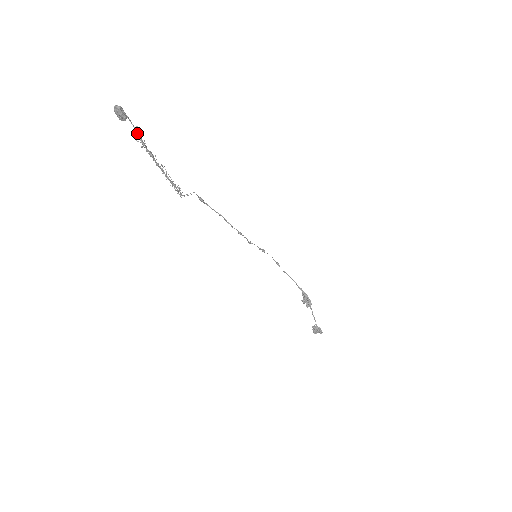
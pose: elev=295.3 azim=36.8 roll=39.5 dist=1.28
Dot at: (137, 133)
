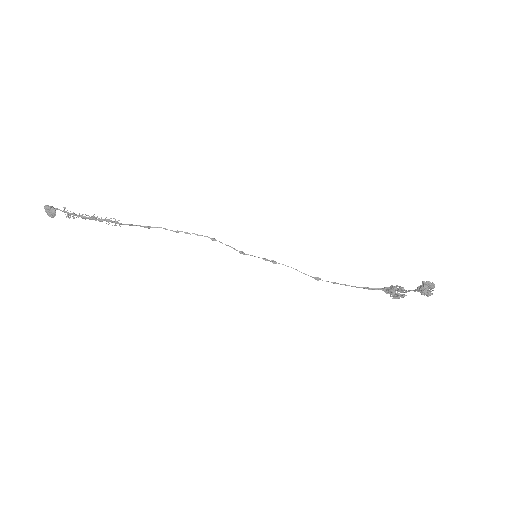
Dot at: (66, 212)
